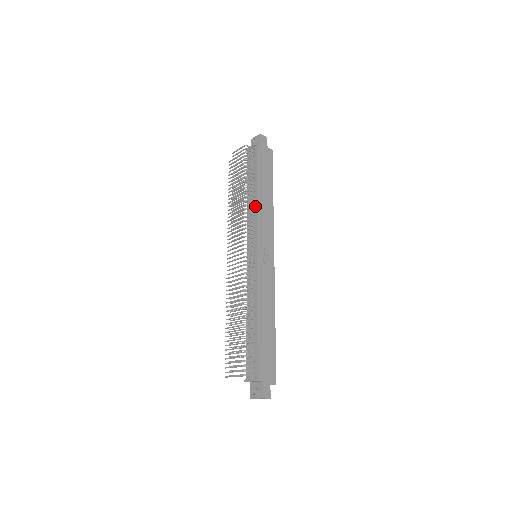
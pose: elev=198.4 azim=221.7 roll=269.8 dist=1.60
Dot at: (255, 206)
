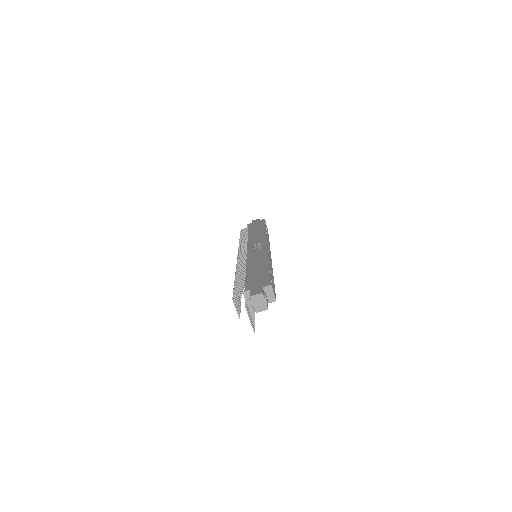
Dot at: occluded
